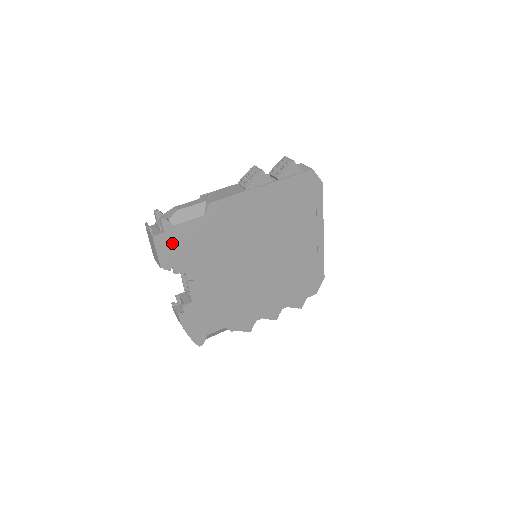
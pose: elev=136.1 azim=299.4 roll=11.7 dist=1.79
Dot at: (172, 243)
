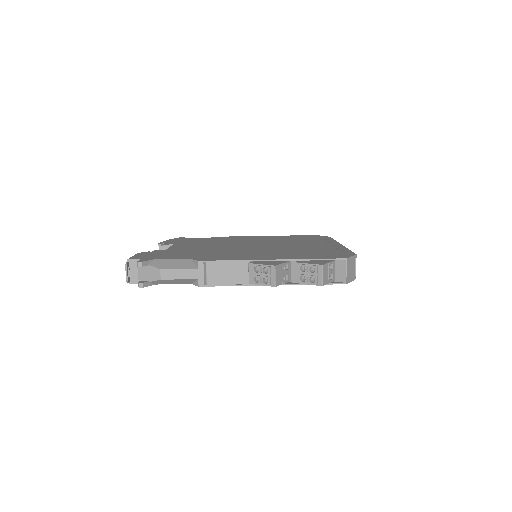
Dot at: occluded
